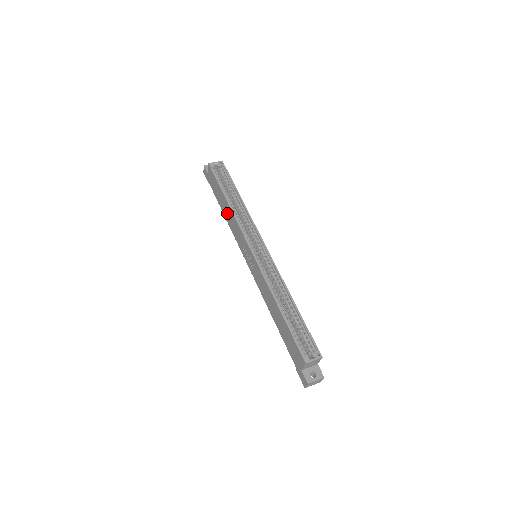
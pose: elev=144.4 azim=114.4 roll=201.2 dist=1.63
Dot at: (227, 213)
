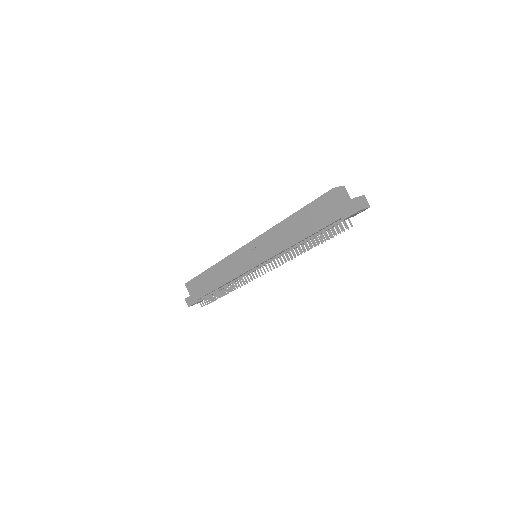
Dot at: (217, 277)
